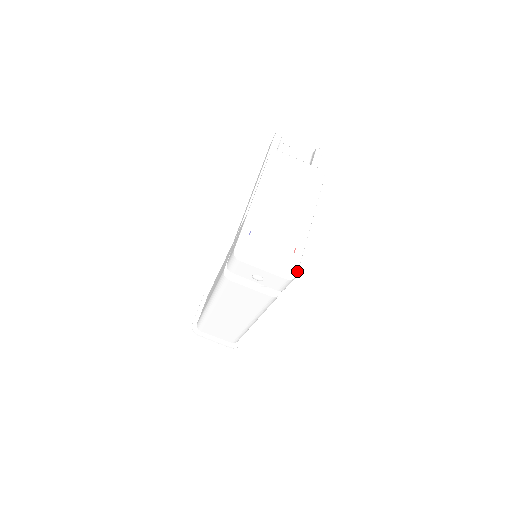
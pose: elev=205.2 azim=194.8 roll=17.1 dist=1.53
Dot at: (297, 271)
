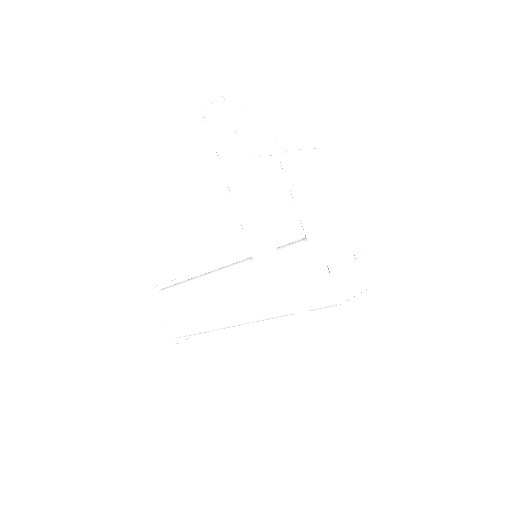
Dot at: (366, 276)
